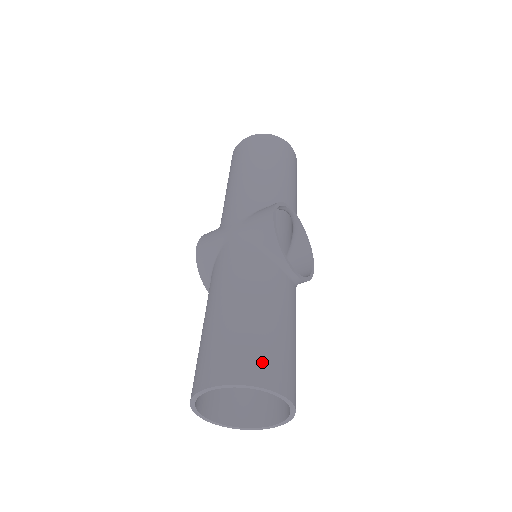
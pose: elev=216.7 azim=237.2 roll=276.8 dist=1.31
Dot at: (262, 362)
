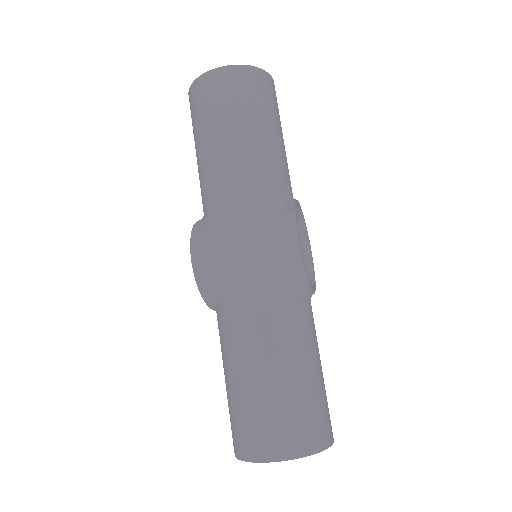
Dot at: (315, 424)
